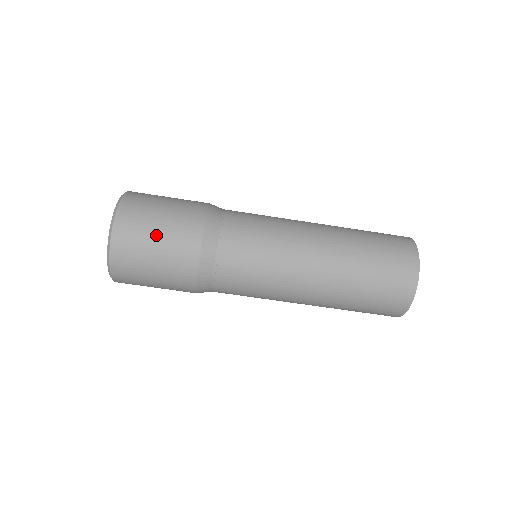
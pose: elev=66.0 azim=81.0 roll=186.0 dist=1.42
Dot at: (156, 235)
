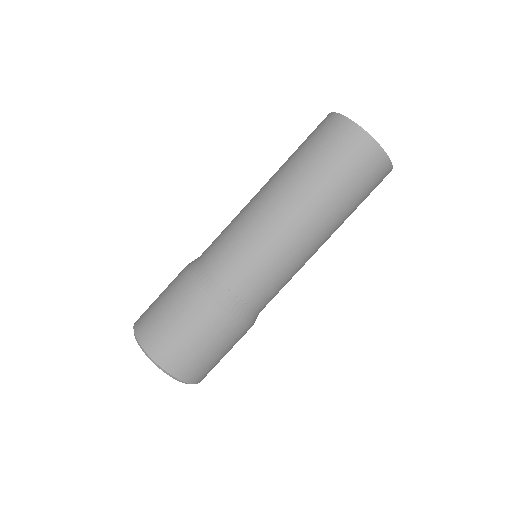
Dot at: (183, 332)
